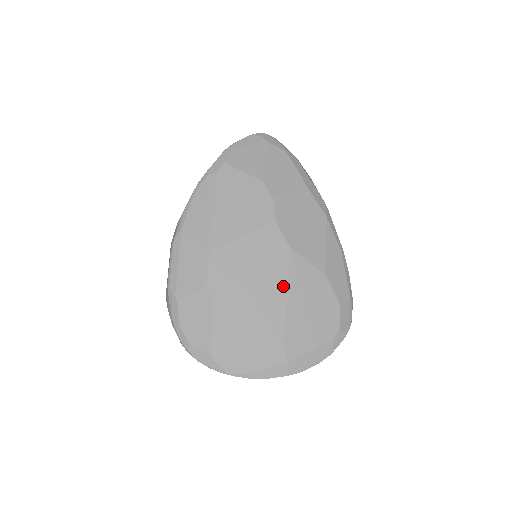
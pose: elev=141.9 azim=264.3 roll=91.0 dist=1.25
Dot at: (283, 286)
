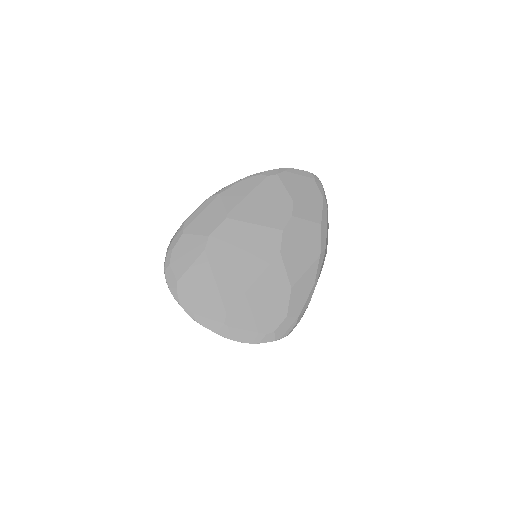
Dot at: (257, 273)
